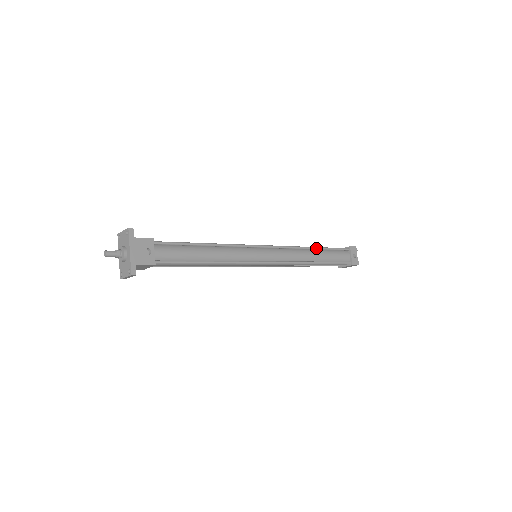
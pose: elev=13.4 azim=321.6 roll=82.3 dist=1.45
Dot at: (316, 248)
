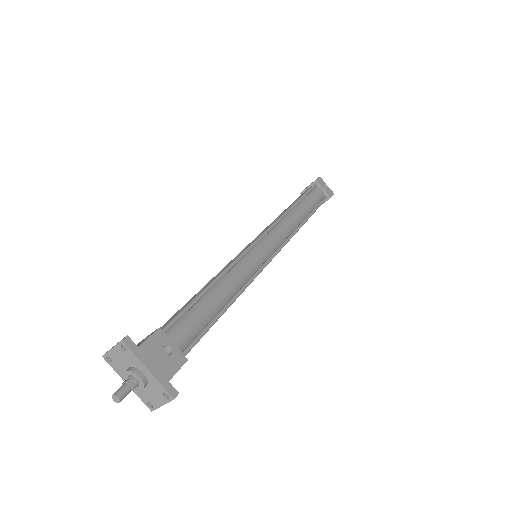
Dot at: (296, 204)
